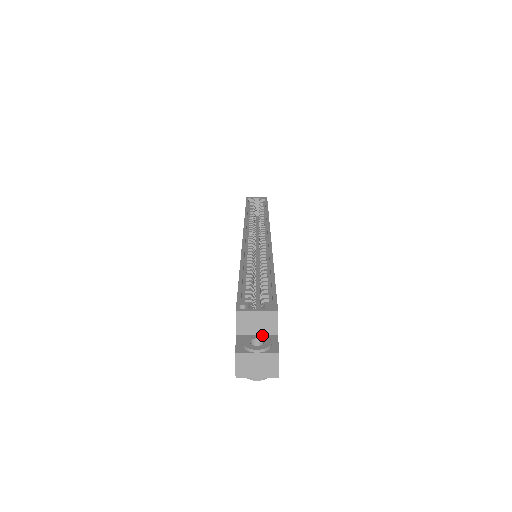
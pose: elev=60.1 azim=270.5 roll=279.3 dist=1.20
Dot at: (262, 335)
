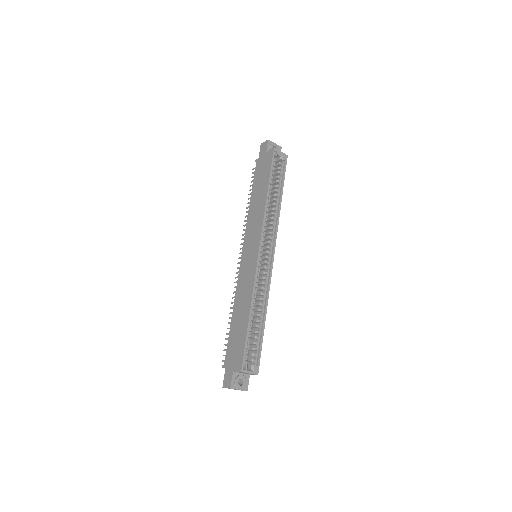
Dot at: (244, 376)
